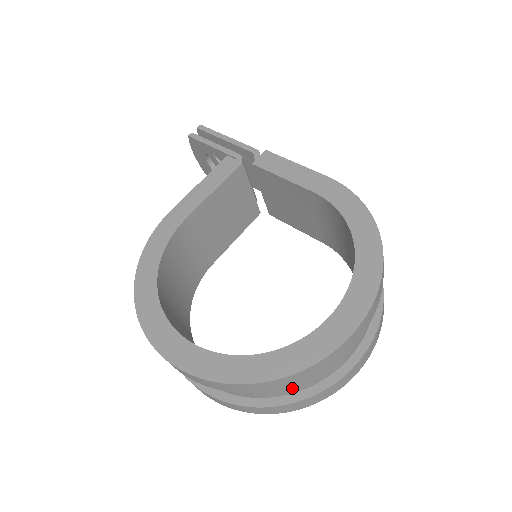
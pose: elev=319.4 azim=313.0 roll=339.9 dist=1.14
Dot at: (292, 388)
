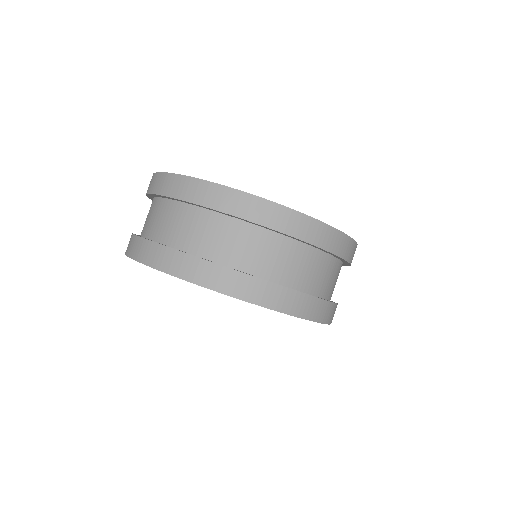
Dot at: (184, 237)
